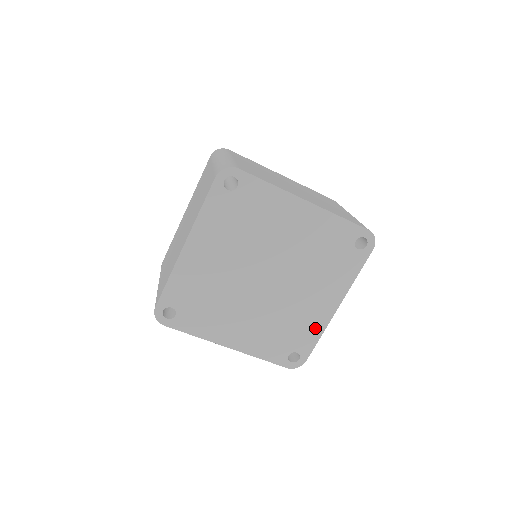
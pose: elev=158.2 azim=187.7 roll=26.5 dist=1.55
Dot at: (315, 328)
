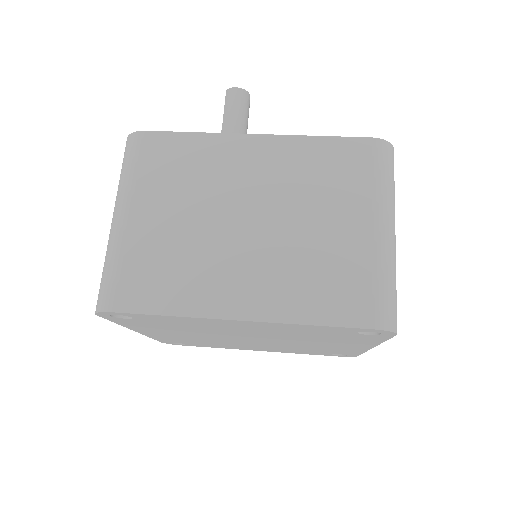
Dot at: (224, 347)
